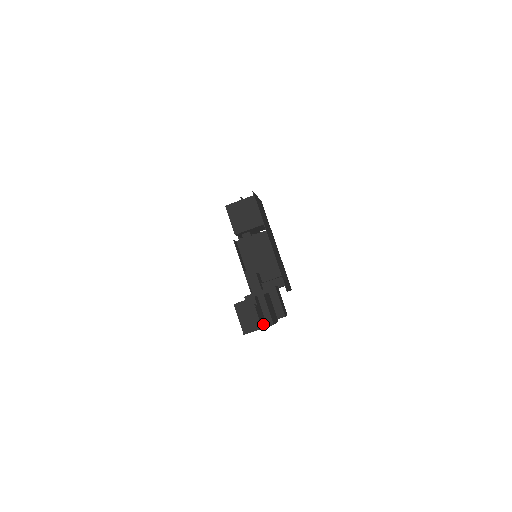
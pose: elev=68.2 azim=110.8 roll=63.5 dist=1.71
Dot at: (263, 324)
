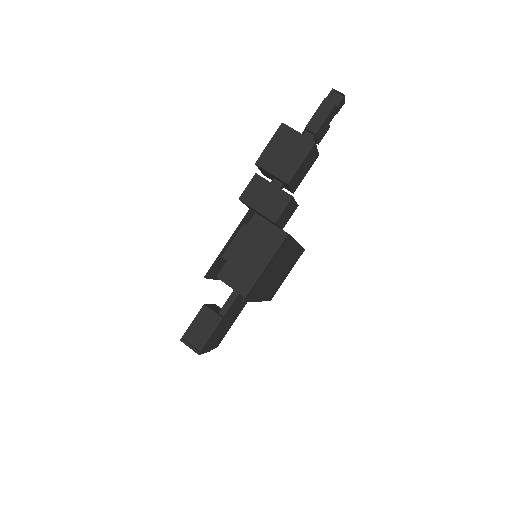
Dot at: (306, 138)
